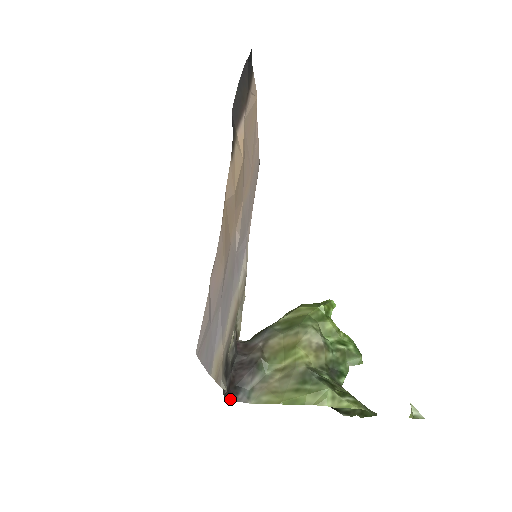
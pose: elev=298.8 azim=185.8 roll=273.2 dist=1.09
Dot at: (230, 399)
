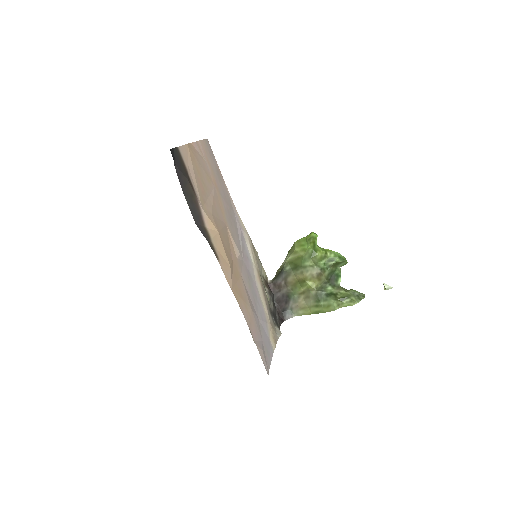
Dot at: occluded
